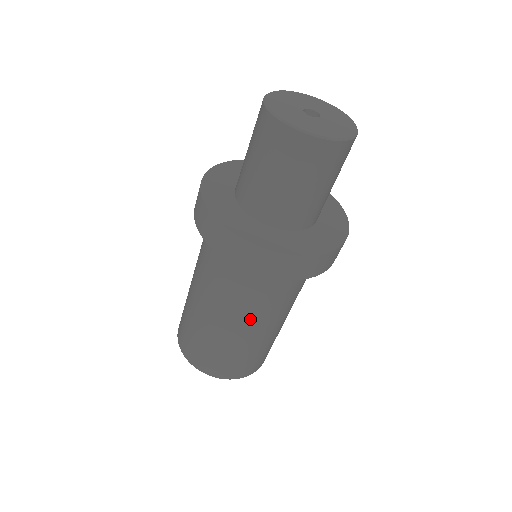
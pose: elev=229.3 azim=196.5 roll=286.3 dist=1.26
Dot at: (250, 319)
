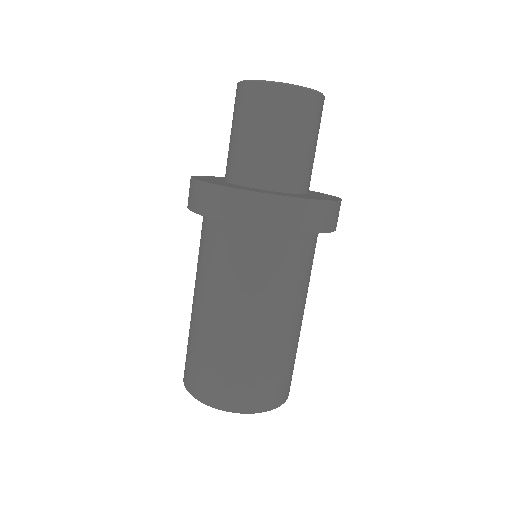
Dot at: (268, 308)
